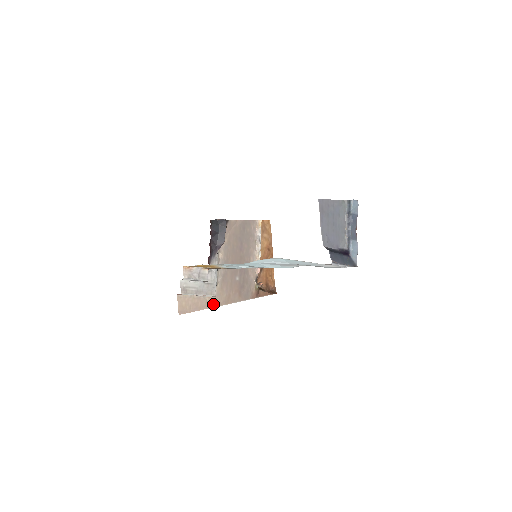
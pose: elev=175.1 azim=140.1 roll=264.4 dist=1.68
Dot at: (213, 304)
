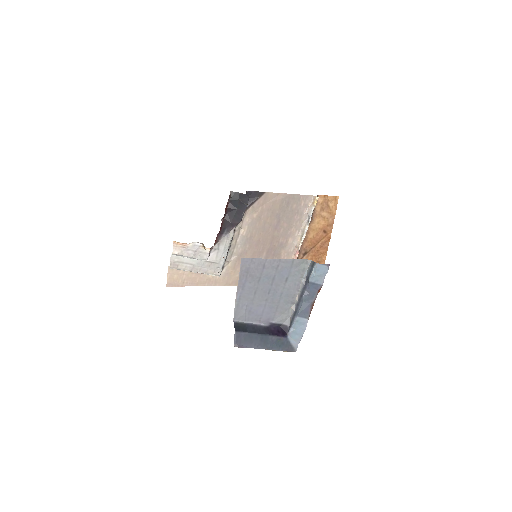
Dot at: (217, 282)
